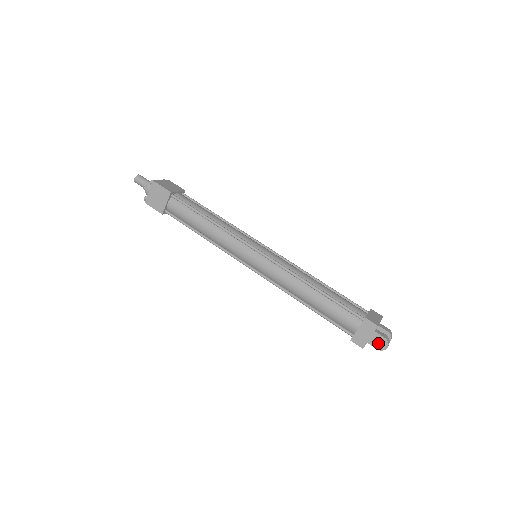
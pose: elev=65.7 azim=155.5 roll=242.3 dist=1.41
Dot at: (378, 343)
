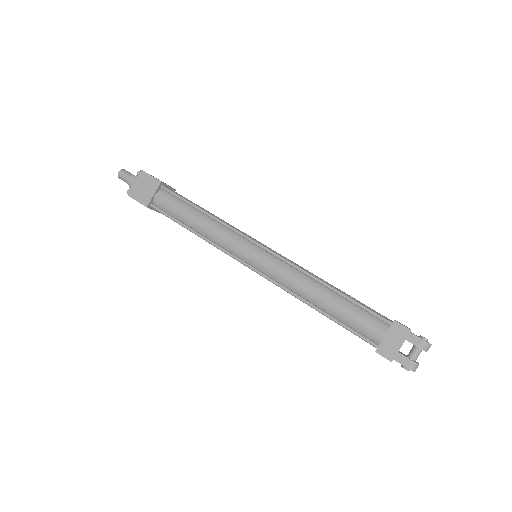
Dot at: (402, 367)
